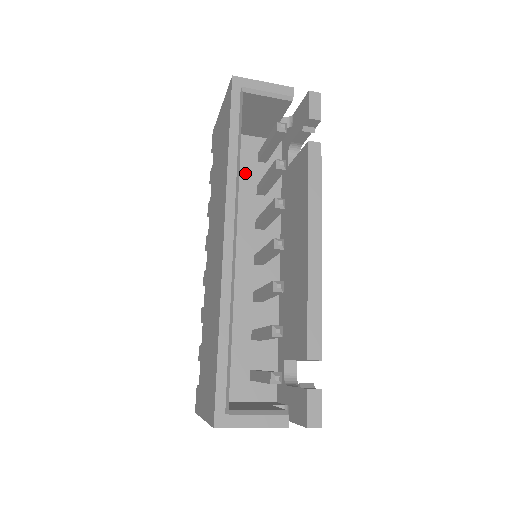
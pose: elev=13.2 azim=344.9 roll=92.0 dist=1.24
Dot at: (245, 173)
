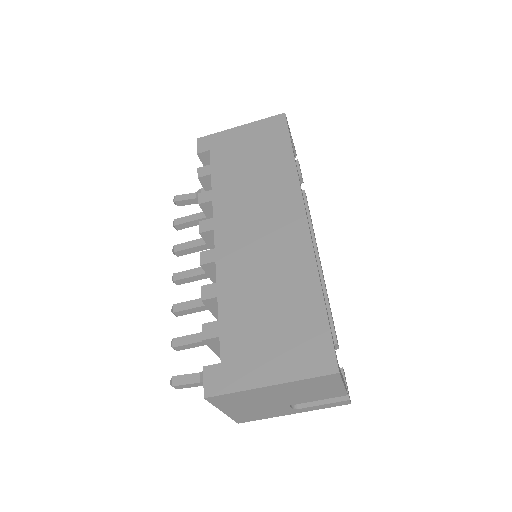
Dot at: occluded
